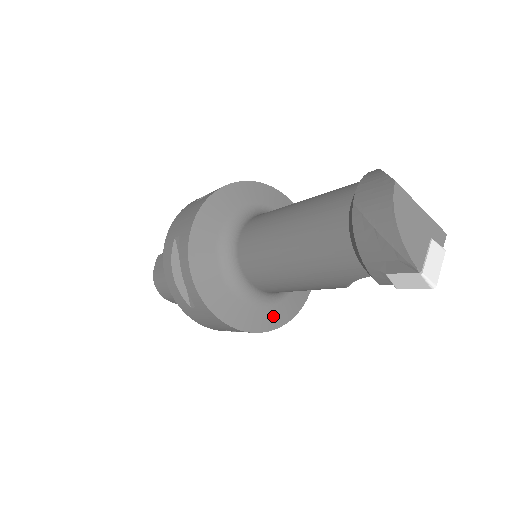
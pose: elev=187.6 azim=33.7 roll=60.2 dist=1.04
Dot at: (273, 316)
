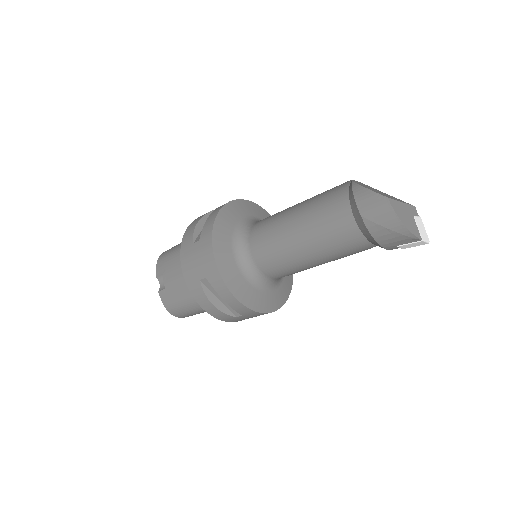
Dot at: (286, 286)
